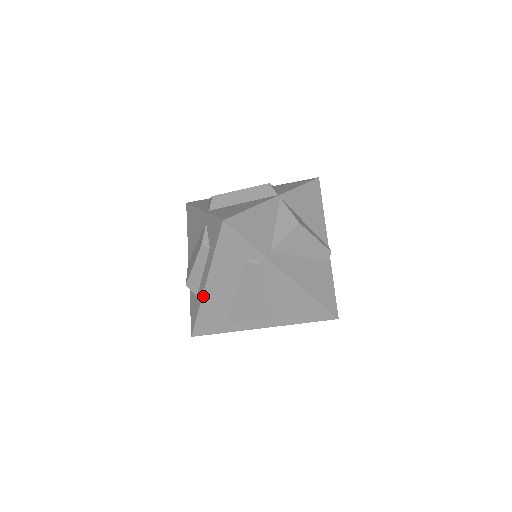
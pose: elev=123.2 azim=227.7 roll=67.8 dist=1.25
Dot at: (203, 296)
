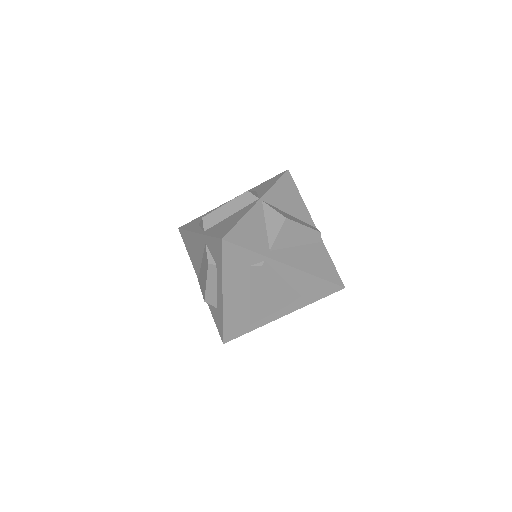
Dot at: (223, 307)
